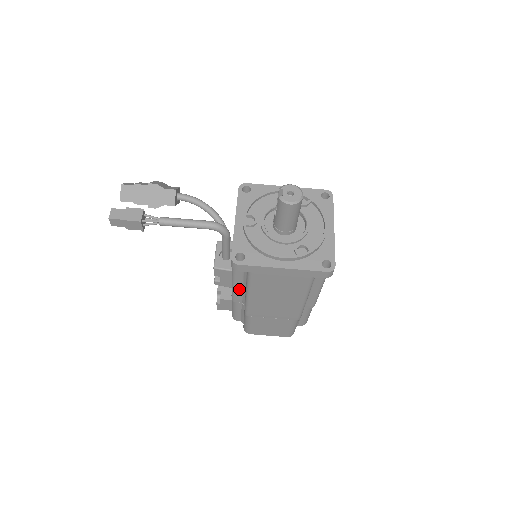
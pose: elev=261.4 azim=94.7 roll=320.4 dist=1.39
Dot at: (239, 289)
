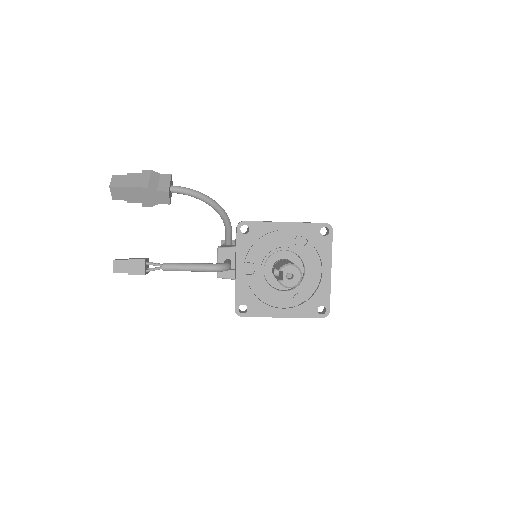
Dot at: occluded
